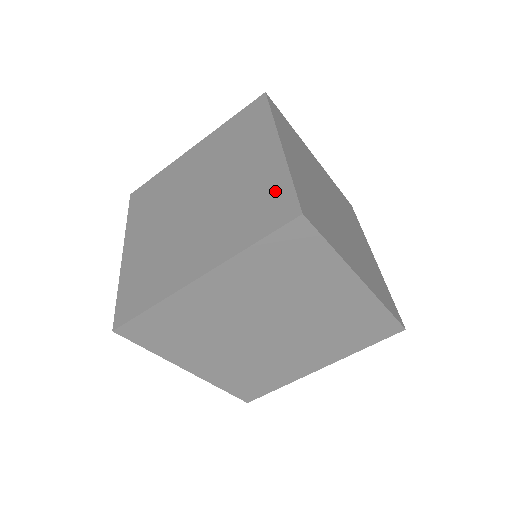
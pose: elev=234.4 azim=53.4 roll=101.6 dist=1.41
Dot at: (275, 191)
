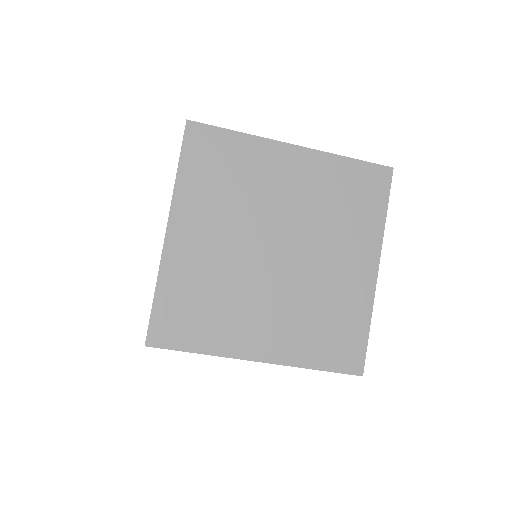
Dot at: (353, 329)
